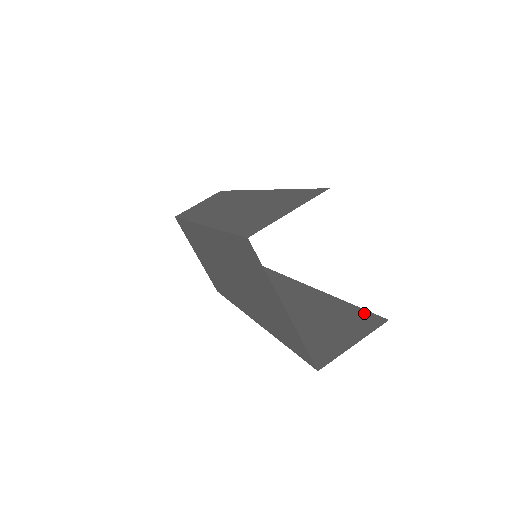
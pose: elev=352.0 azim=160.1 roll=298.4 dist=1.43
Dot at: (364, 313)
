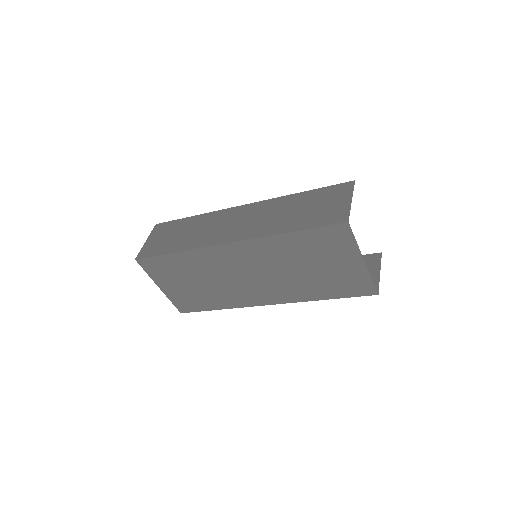
Dot at: occluded
